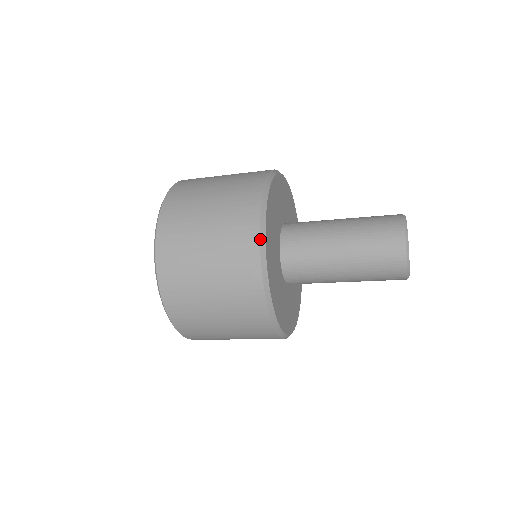
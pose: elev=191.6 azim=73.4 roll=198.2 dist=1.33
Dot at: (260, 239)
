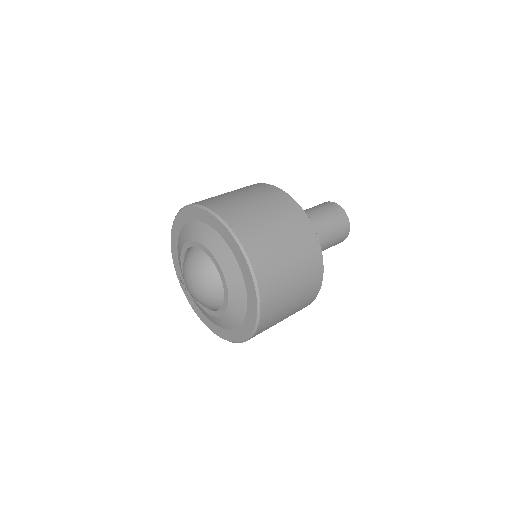
Dot at: occluded
